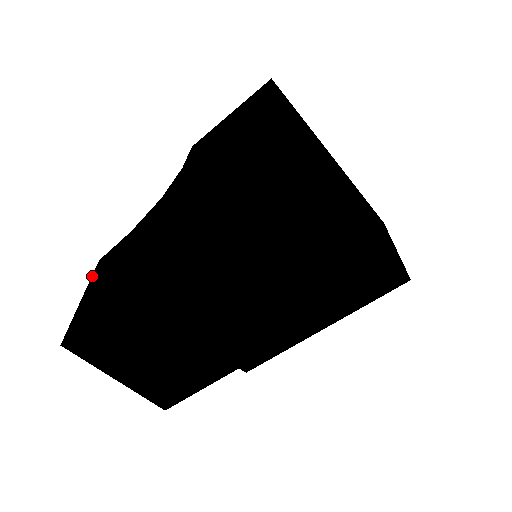
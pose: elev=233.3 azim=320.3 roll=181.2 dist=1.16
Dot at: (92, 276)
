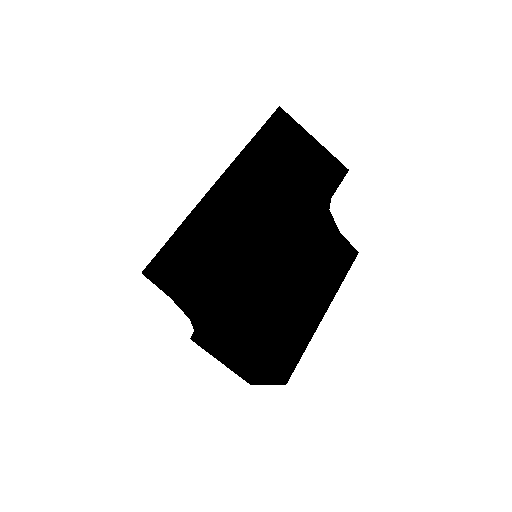
Dot at: occluded
